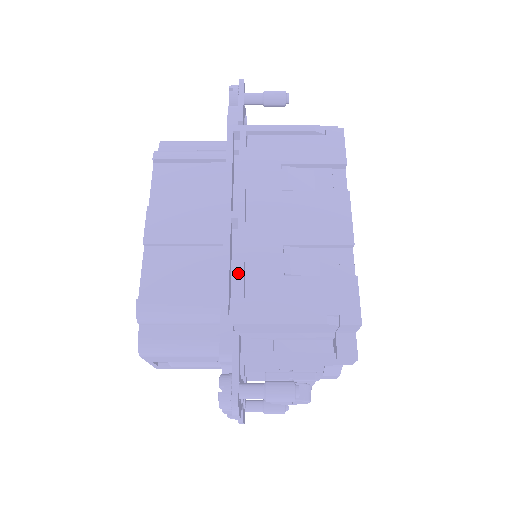
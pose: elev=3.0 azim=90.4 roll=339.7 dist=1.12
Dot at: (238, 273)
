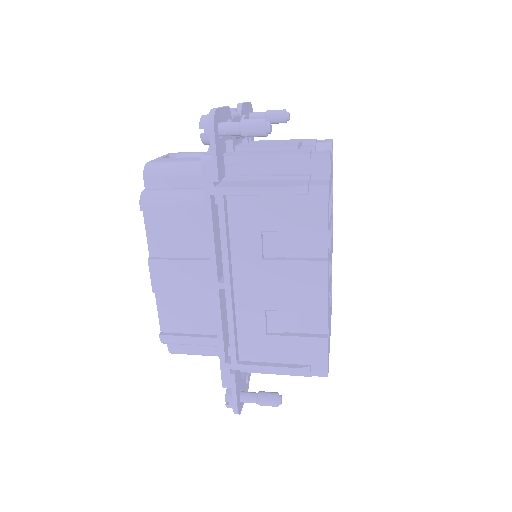
Dot at: (229, 334)
